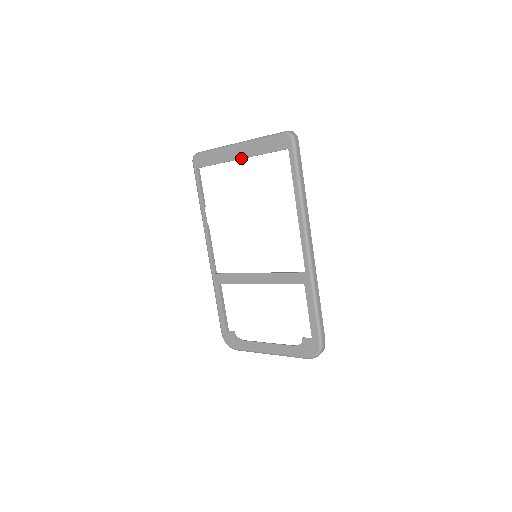
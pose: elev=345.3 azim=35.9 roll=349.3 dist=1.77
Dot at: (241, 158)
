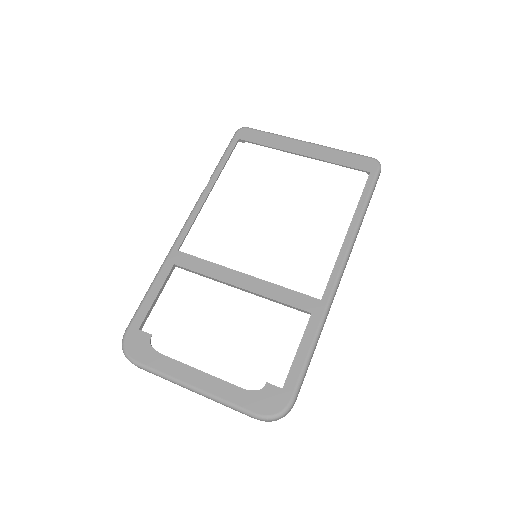
Dot at: (305, 155)
